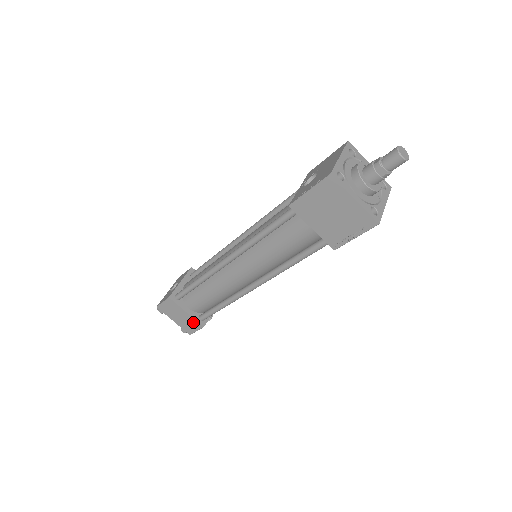
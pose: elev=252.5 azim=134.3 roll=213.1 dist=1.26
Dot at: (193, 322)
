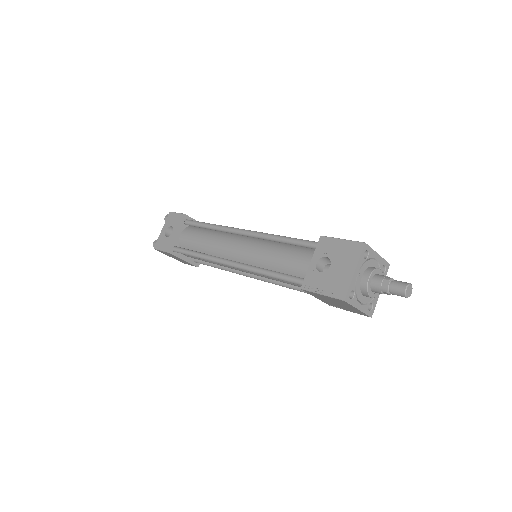
Dot at: (188, 263)
